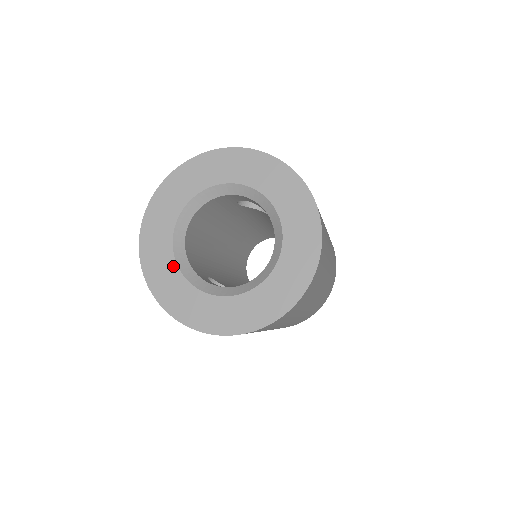
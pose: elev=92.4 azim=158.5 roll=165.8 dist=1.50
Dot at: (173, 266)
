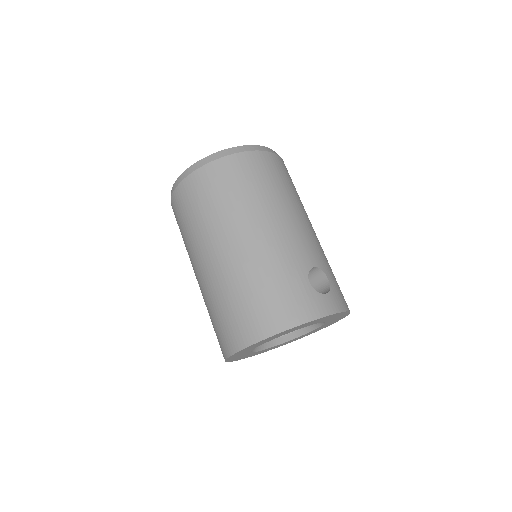
Dot at: occluded
